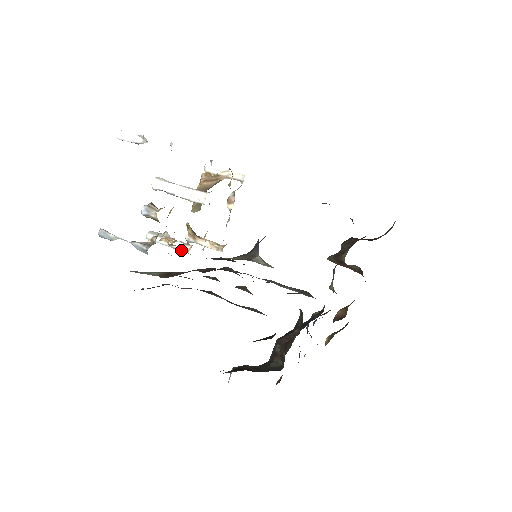
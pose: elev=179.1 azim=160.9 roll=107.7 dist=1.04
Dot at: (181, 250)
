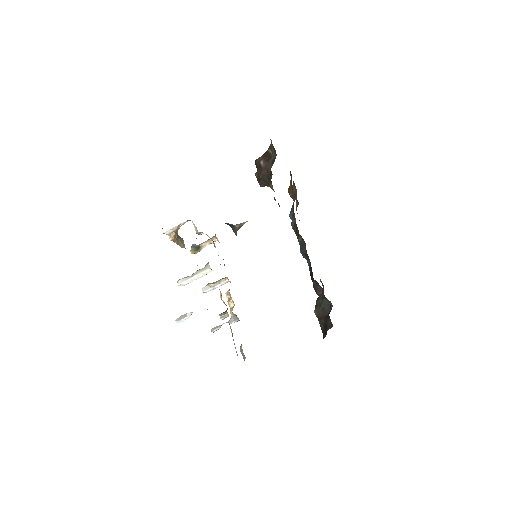
Dot at: (225, 283)
